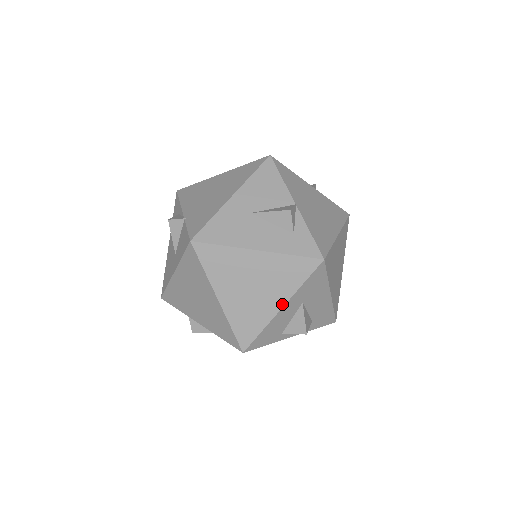
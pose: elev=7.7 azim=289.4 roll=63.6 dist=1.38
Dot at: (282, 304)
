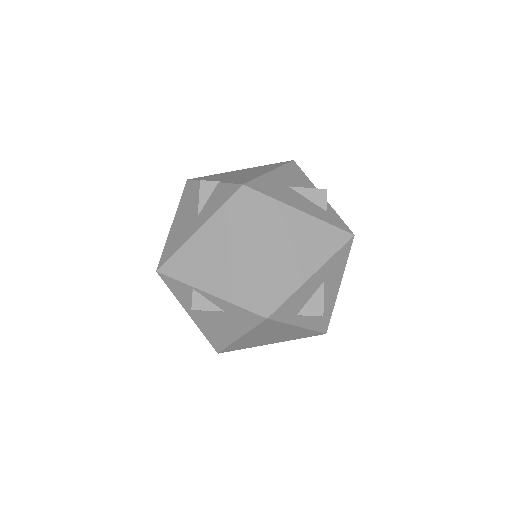
Dot at: (314, 271)
